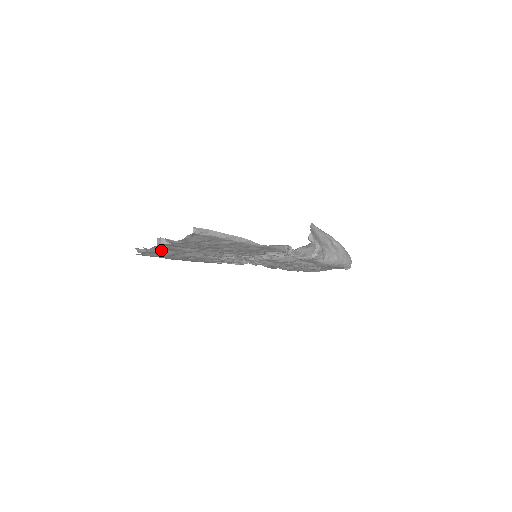
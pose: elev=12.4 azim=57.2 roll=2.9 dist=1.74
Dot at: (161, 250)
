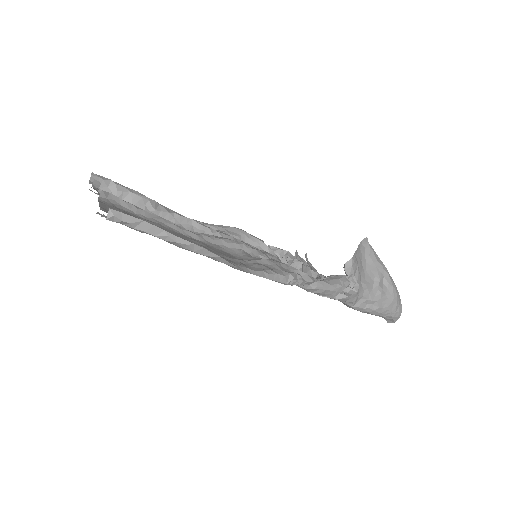
Dot at: occluded
